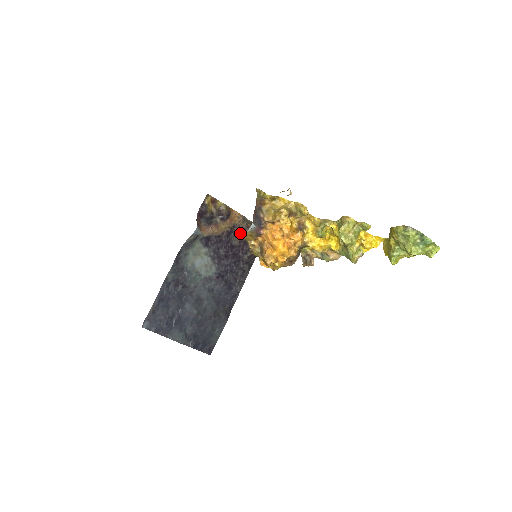
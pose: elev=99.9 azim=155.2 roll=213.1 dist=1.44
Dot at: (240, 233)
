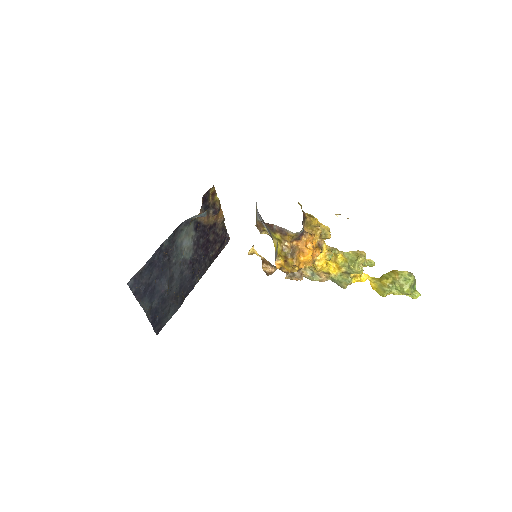
Dot at: (281, 231)
